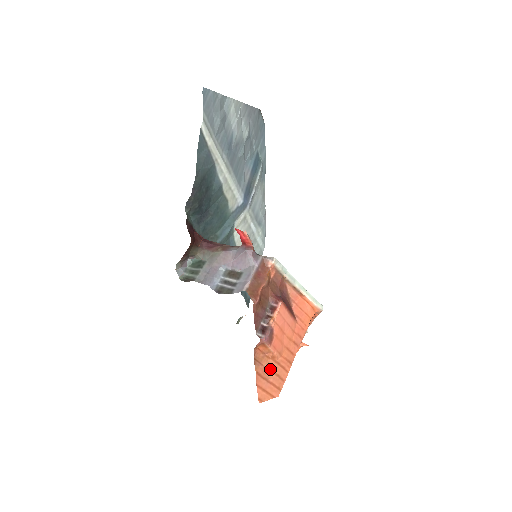
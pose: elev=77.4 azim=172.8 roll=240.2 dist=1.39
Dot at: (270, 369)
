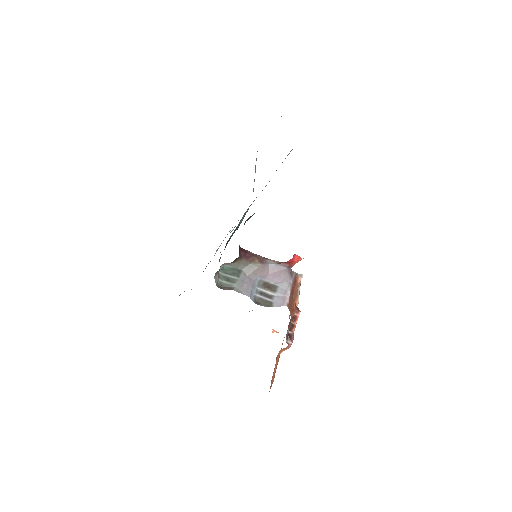
Dot at: occluded
